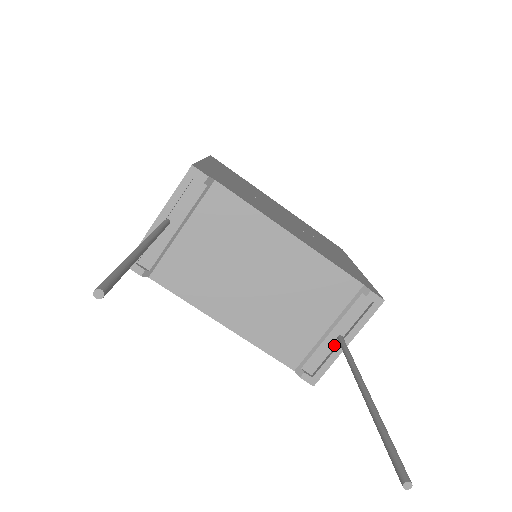
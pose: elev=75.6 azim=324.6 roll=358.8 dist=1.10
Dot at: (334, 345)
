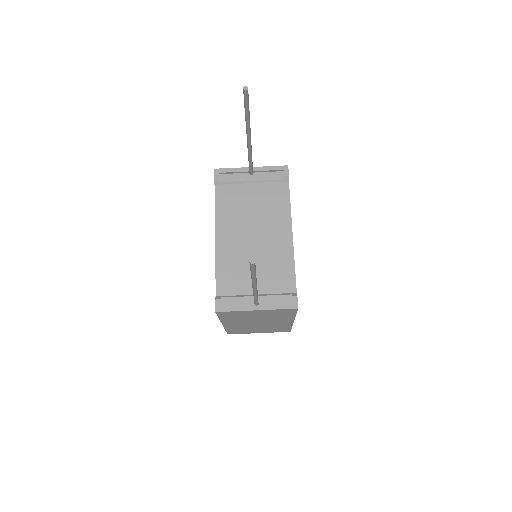
Dot at: (250, 304)
